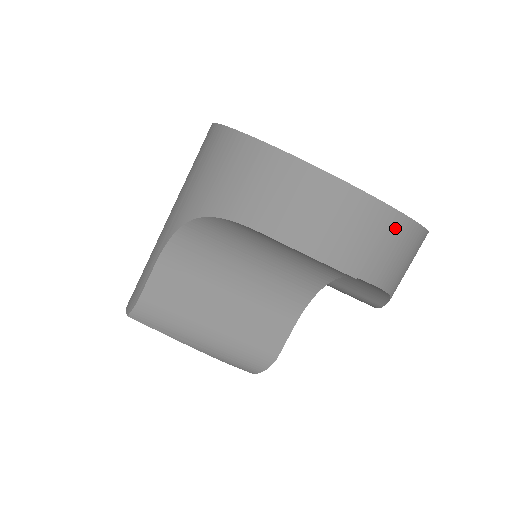
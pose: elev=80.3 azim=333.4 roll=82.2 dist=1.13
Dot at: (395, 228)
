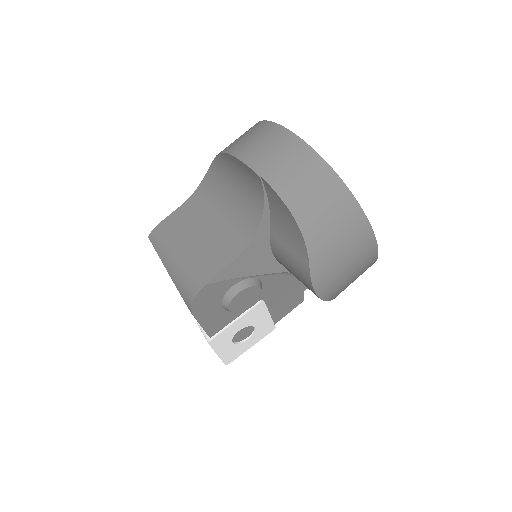
Dot at: (301, 154)
